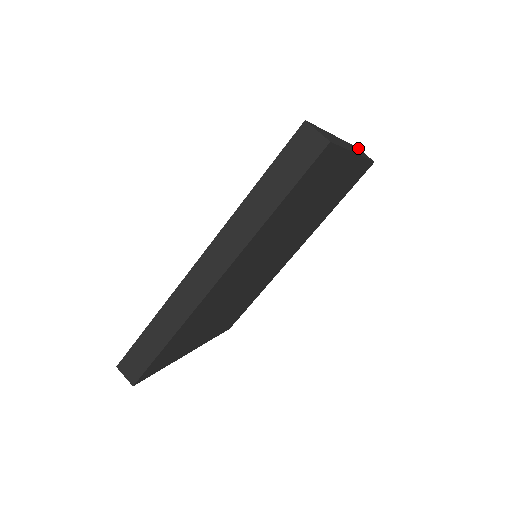
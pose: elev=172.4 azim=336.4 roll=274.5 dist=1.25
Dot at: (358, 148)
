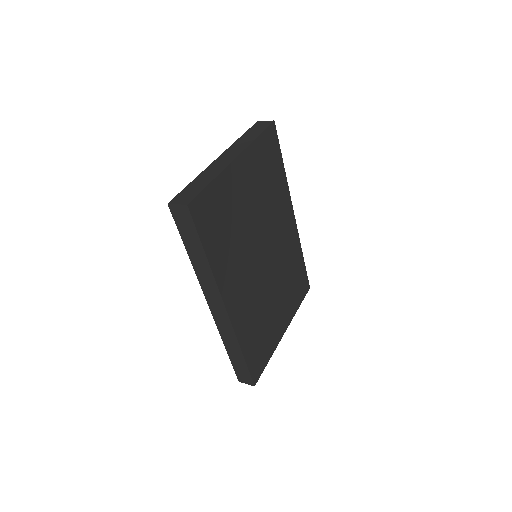
Dot at: (256, 123)
